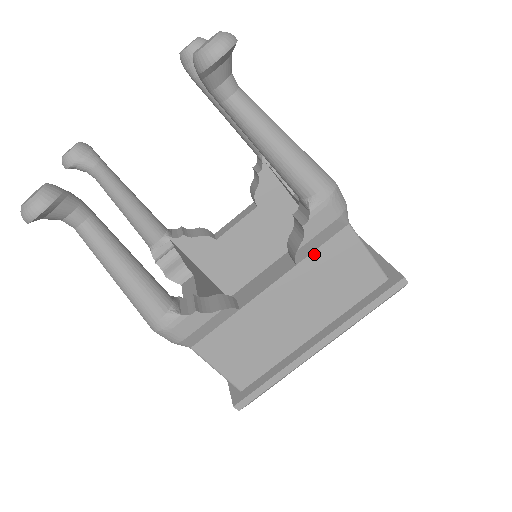
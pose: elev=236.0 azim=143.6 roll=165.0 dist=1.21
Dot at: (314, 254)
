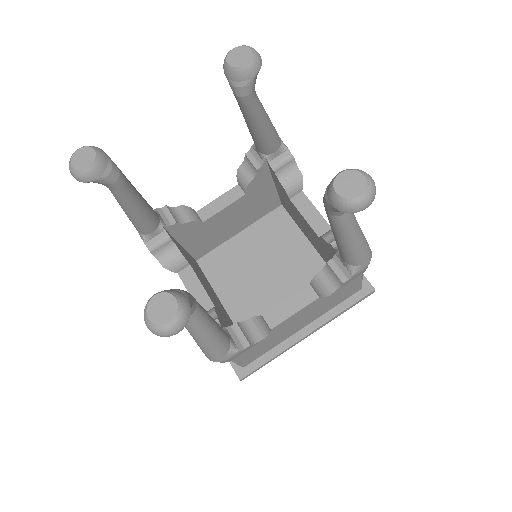
Dot at: occluded
